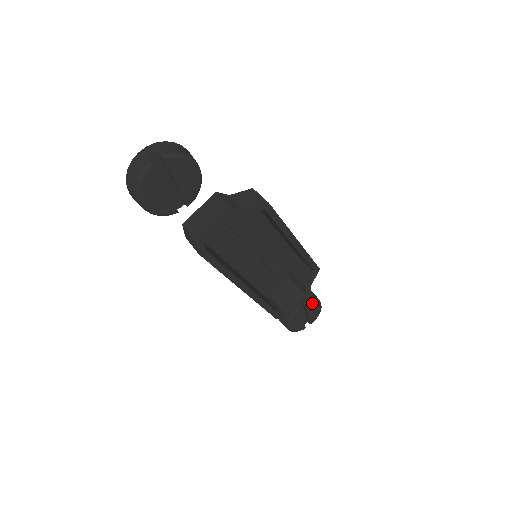
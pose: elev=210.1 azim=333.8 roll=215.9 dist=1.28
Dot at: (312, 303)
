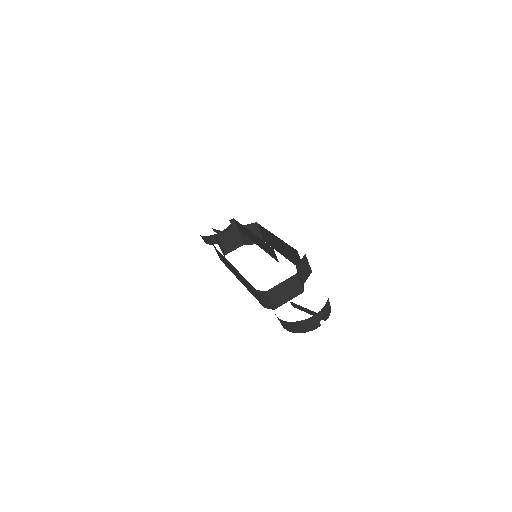
Dot at: occluded
